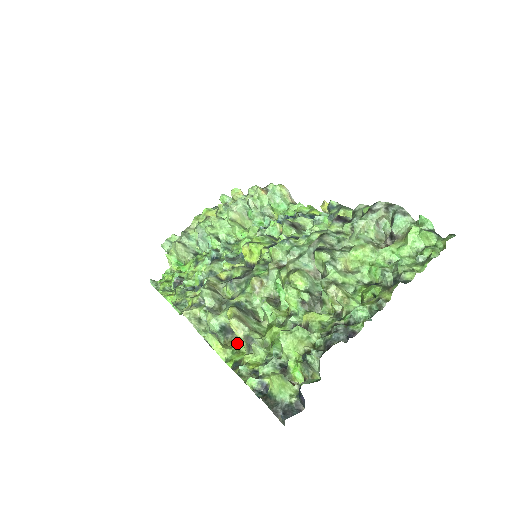
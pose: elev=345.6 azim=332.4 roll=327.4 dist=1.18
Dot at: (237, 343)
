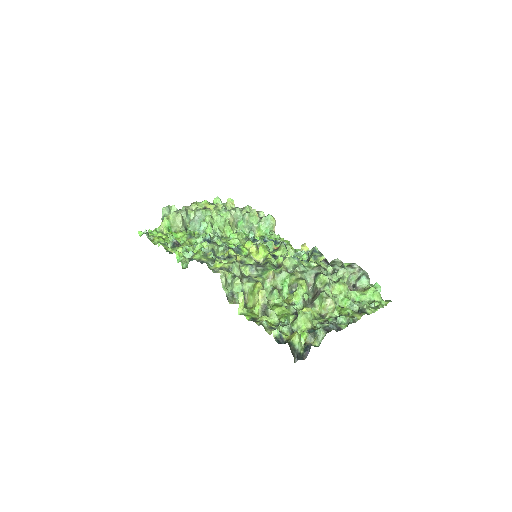
Dot at: (247, 307)
